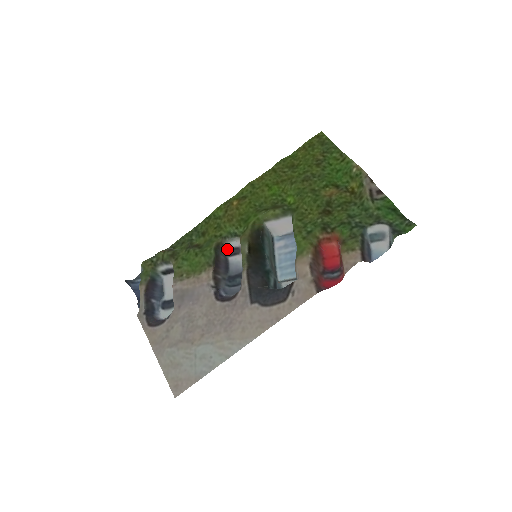
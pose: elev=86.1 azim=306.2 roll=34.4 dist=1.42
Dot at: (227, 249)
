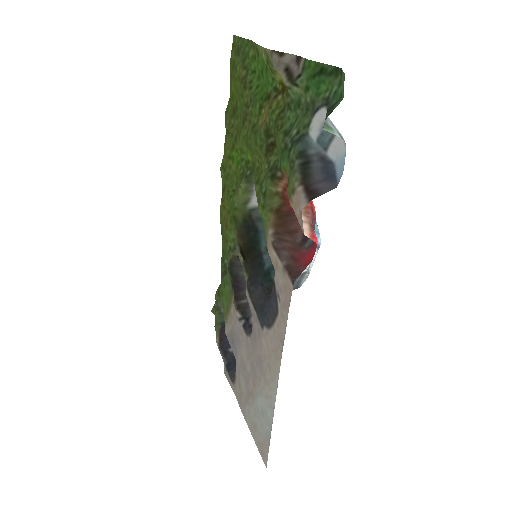
Dot at: occluded
